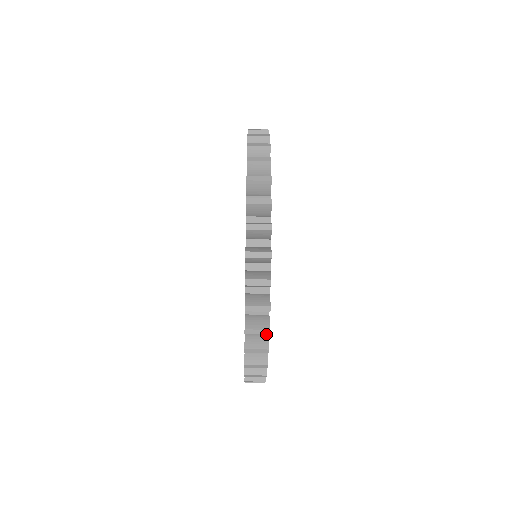
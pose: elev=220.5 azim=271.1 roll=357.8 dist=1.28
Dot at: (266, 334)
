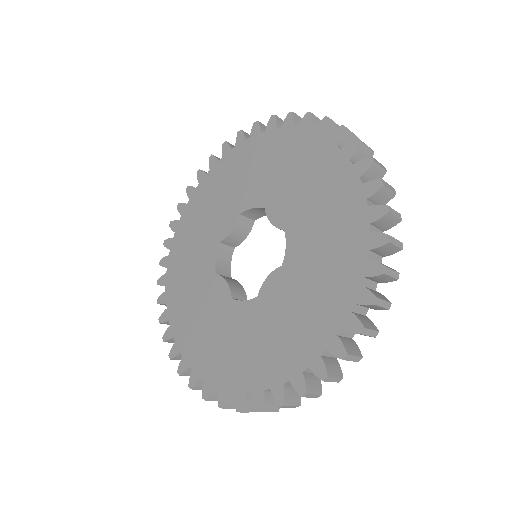
Dot at: (387, 308)
